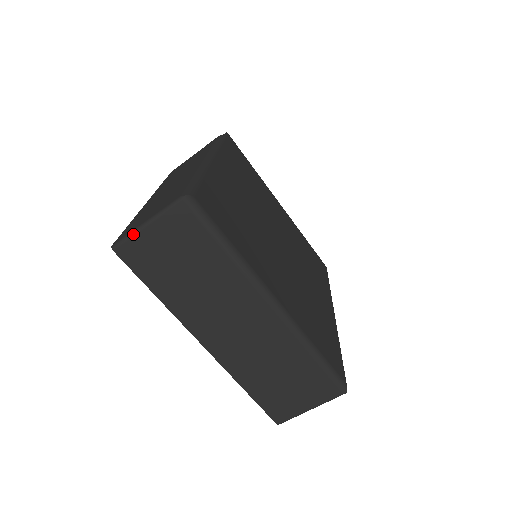
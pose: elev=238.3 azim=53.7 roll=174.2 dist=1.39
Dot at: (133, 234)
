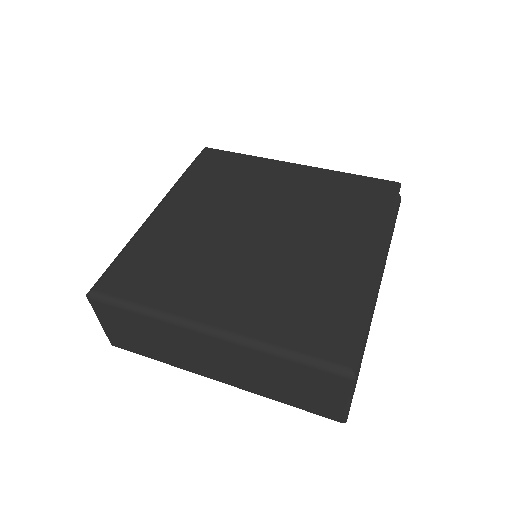
Dot at: (104, 331)
